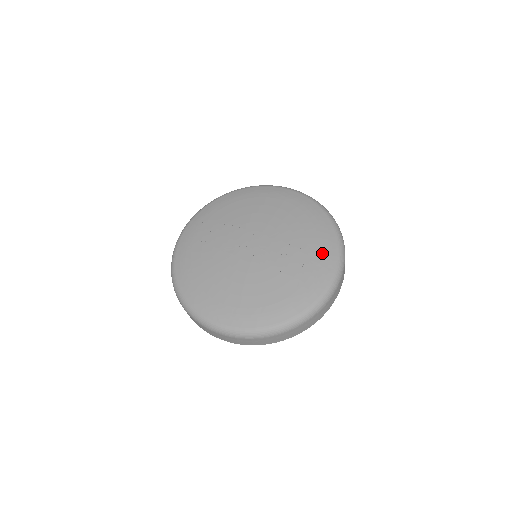
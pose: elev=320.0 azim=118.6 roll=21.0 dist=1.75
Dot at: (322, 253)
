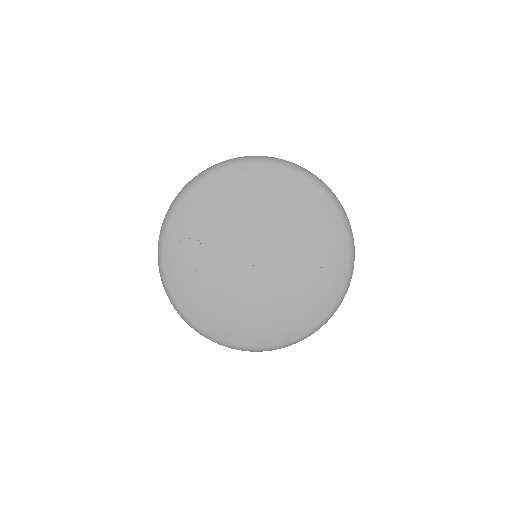
Dot at: (332, 242)
